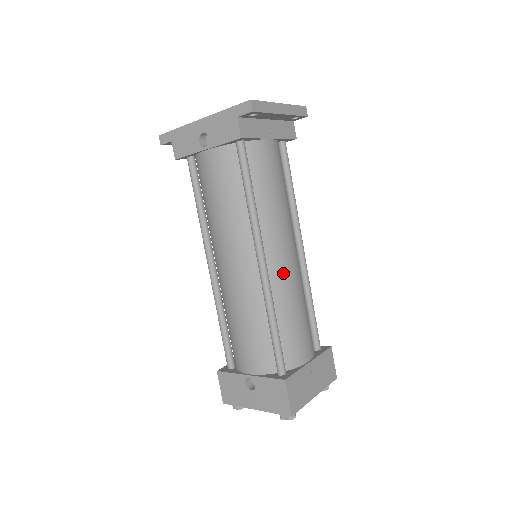
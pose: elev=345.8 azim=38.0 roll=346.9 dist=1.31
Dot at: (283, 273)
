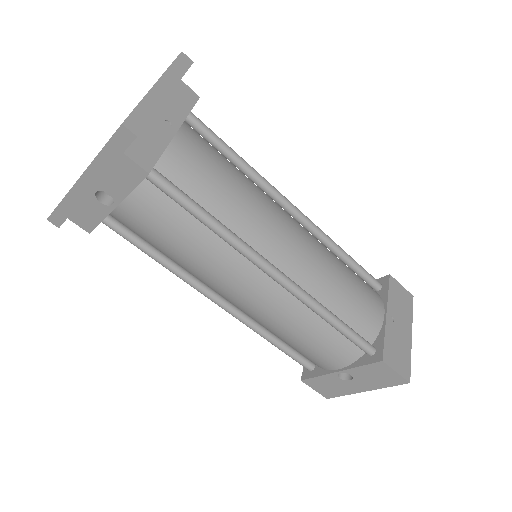
Dot at: (303, 262)
